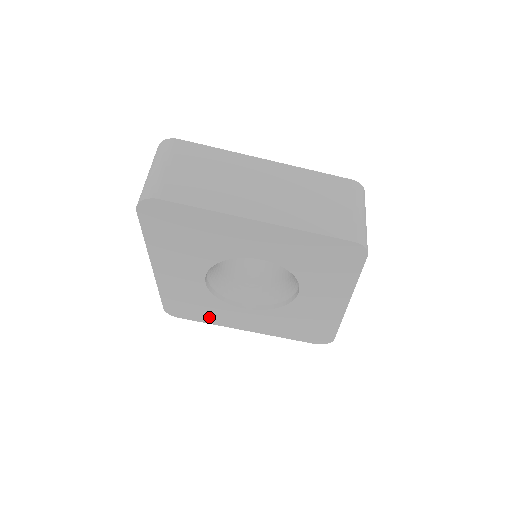
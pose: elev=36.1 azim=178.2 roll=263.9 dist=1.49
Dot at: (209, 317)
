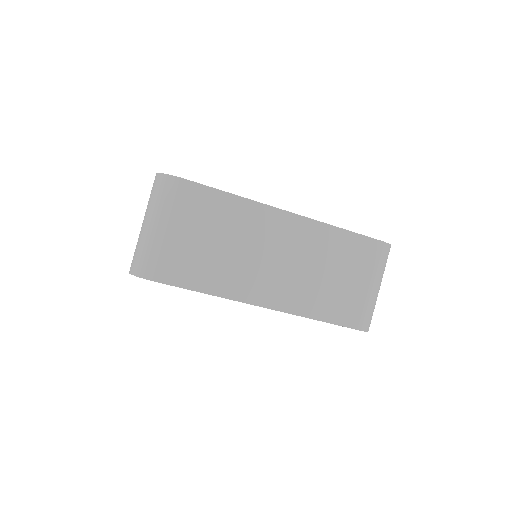
Dot at: occluded
